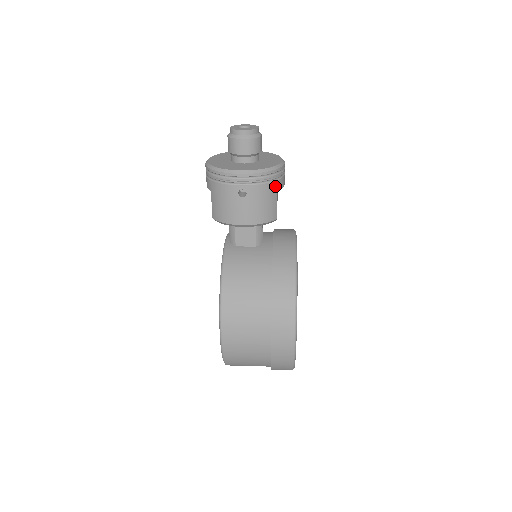
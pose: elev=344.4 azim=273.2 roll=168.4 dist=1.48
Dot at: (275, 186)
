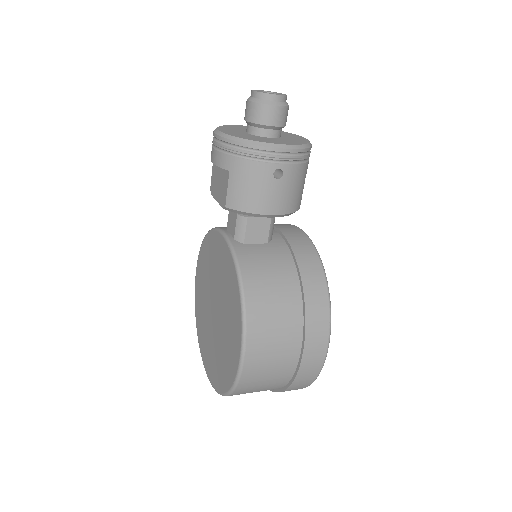
Dot at: (306, 167)
